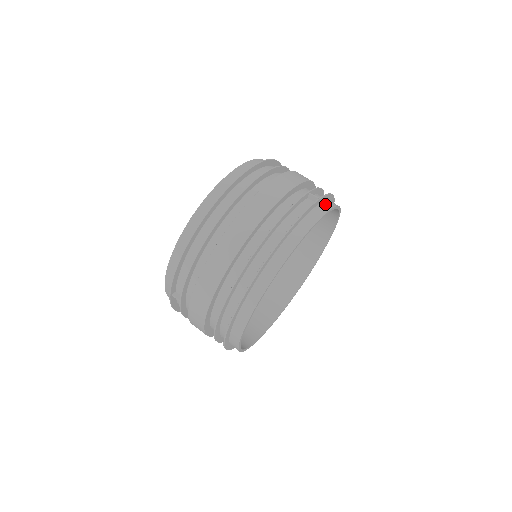
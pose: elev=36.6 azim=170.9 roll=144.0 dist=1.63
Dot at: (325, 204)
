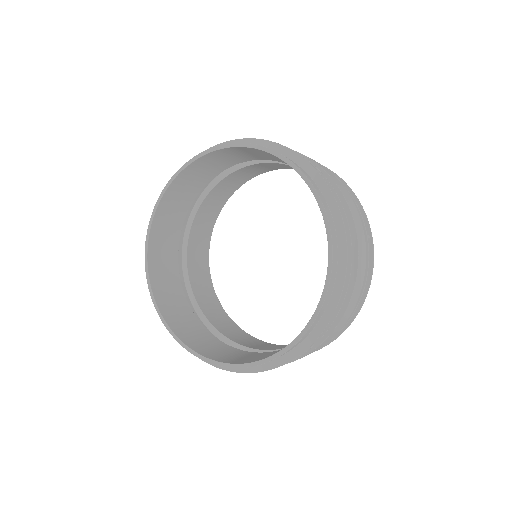
Dot at: occluded
